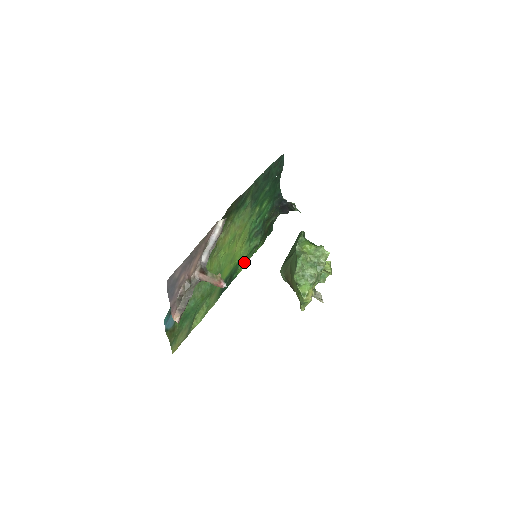
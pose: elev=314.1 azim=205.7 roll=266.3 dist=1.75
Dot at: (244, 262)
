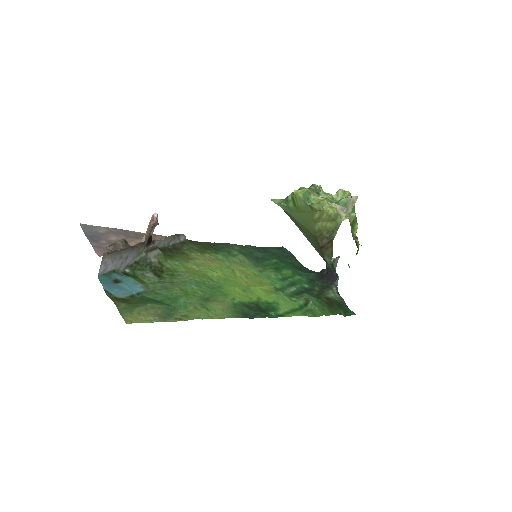
Dot at: (293, 312)
